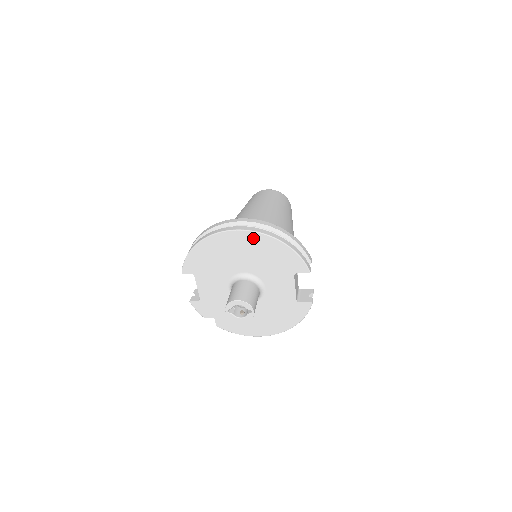
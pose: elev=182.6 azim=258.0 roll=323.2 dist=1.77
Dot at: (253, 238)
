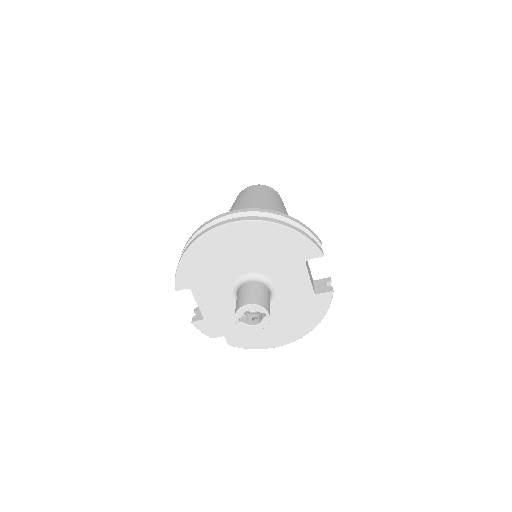
Dot at: (249, 229)
